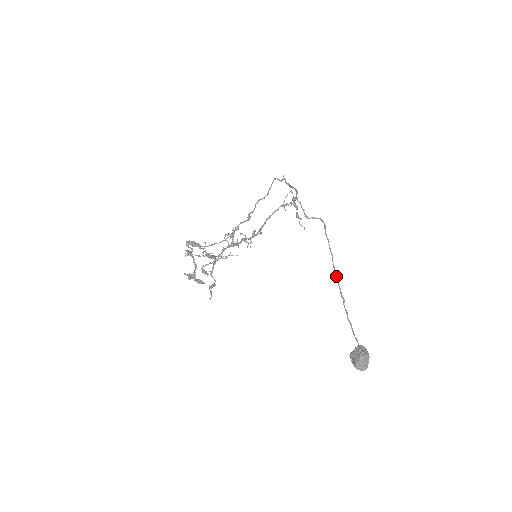
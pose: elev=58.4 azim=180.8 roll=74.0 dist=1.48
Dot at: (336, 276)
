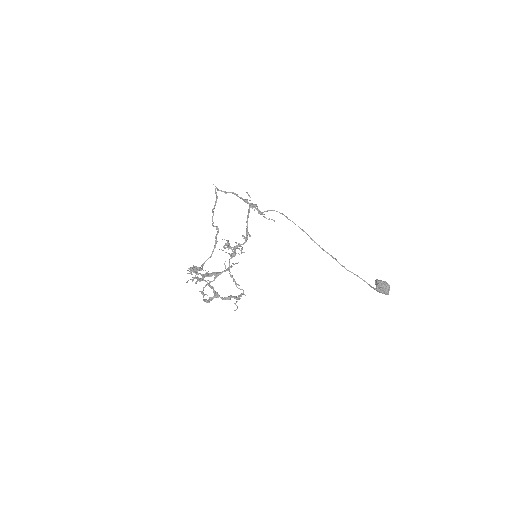
Dot at: (319, 246)
